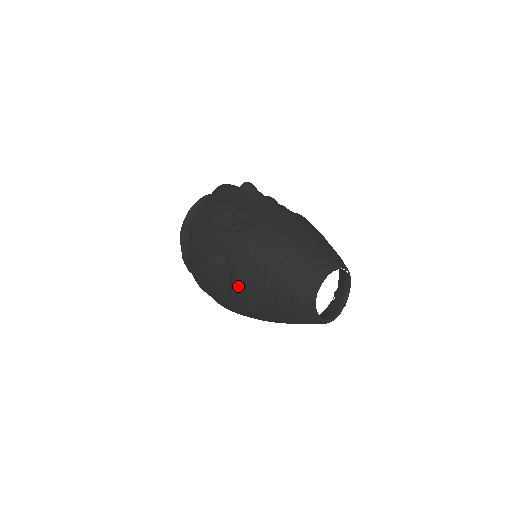
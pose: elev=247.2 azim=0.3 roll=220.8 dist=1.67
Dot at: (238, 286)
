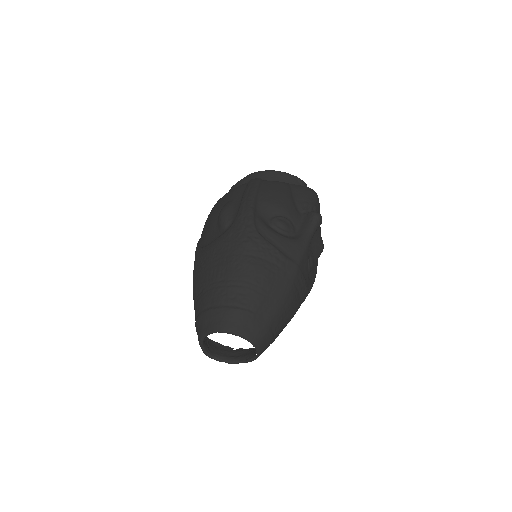
Dot at: (207, 251)
